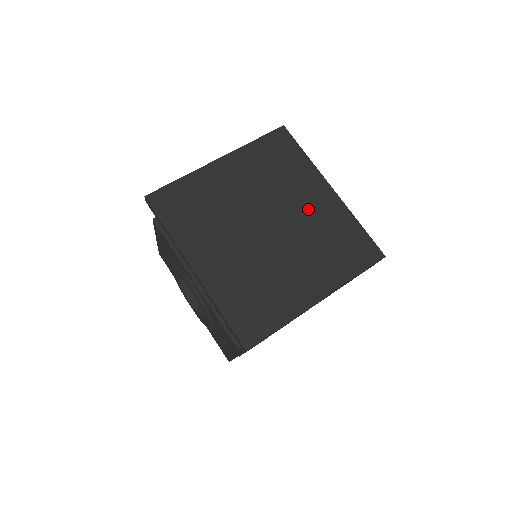
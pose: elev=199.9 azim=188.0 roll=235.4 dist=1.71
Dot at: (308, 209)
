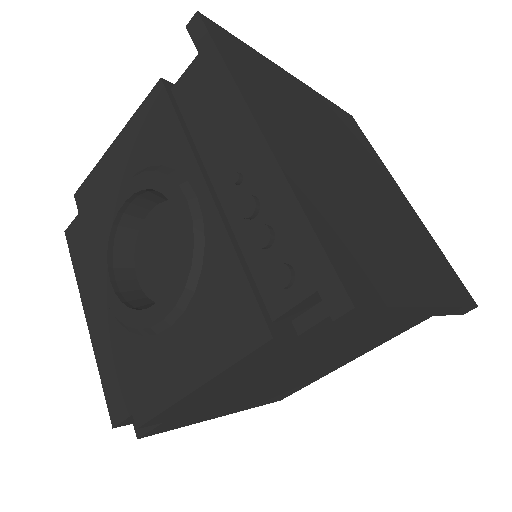
Dot at: (391, 197)
